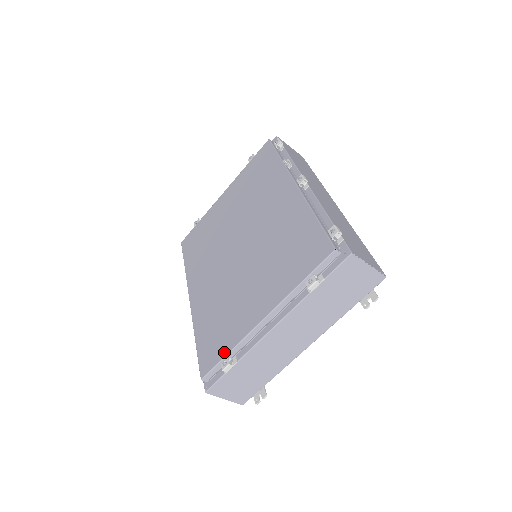
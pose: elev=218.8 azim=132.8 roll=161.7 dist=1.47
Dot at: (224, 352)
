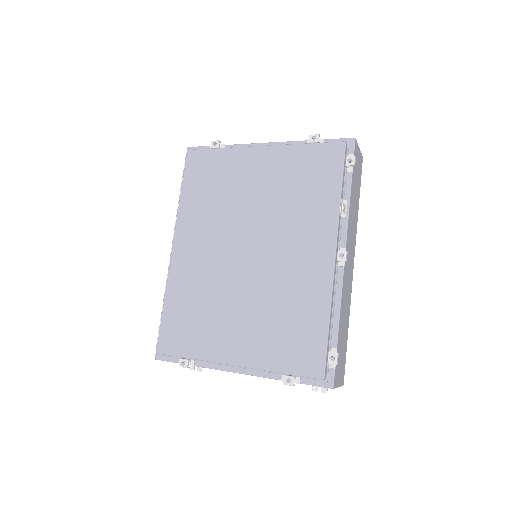
Dot at: (187, 353)
